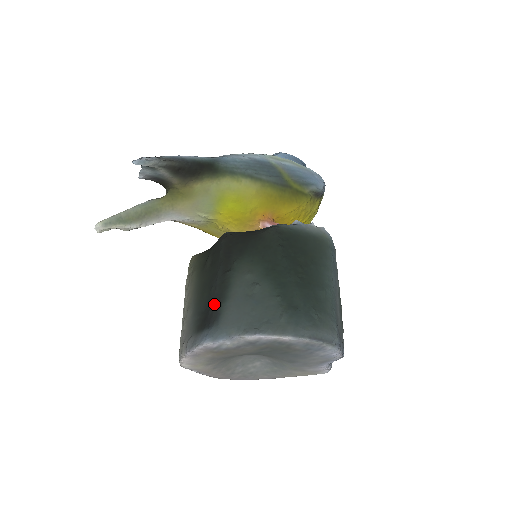
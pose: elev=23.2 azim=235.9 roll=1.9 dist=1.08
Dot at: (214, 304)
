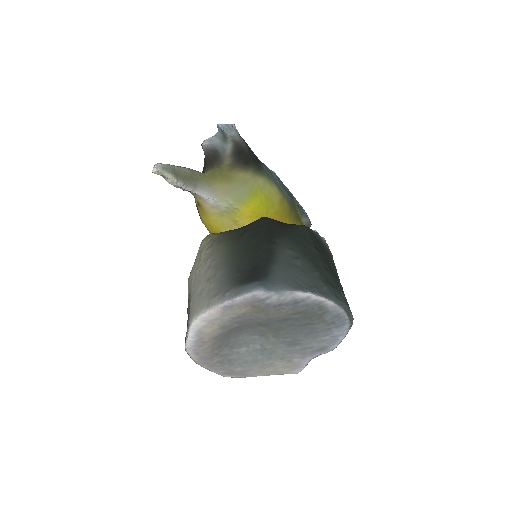
Dot at: (262, 264)
